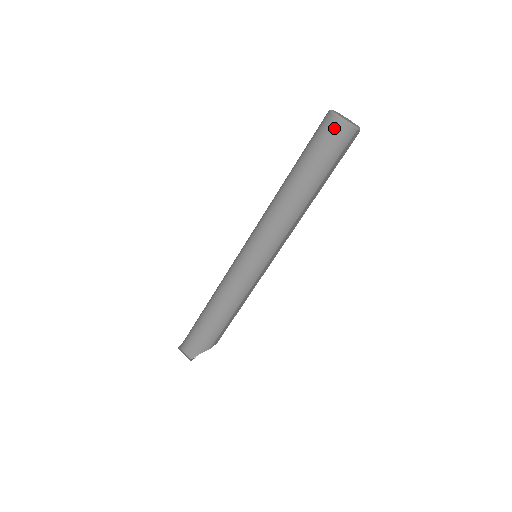
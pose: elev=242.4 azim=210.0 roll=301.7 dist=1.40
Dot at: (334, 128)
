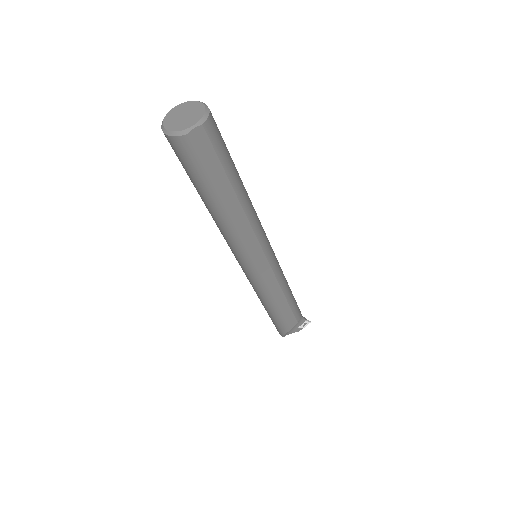
Dot at: occluded
